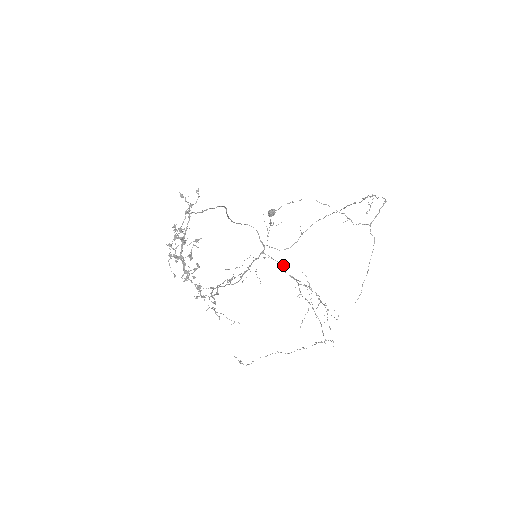
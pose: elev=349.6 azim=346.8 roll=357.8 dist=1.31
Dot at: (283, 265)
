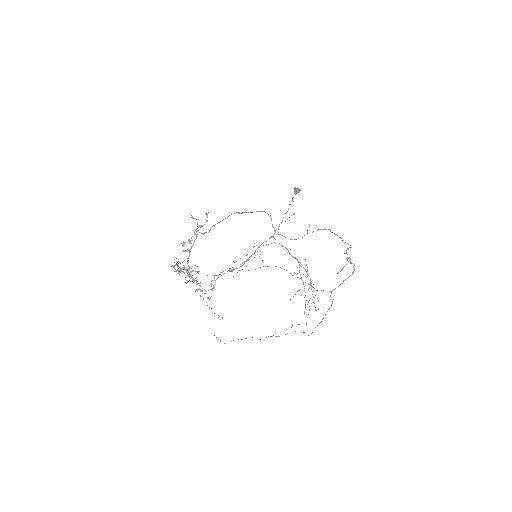
Dot at: (288, 250)
